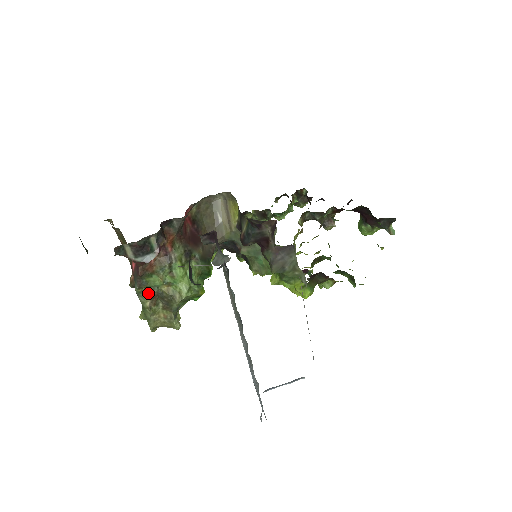
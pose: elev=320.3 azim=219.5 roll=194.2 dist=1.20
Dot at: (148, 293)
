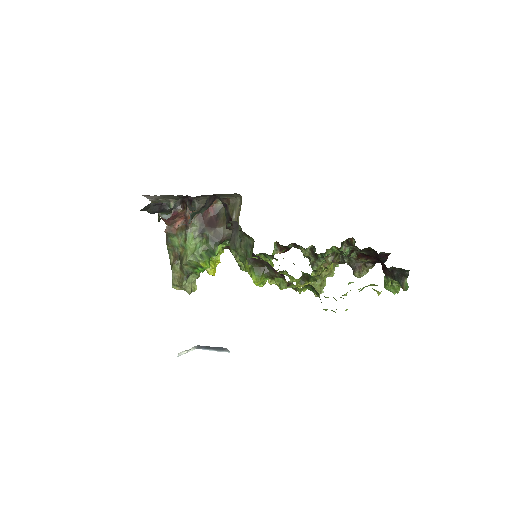
Dot at: (172, 251)
